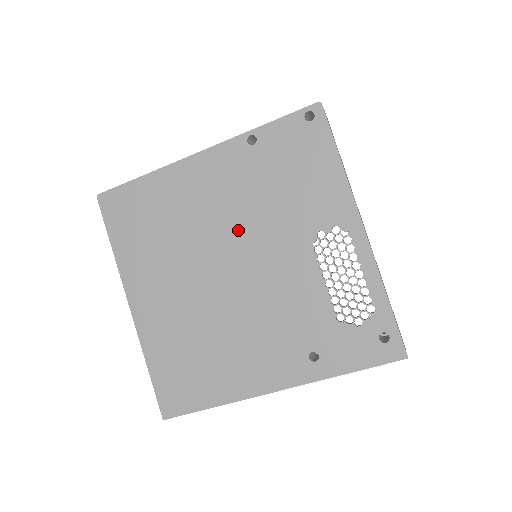
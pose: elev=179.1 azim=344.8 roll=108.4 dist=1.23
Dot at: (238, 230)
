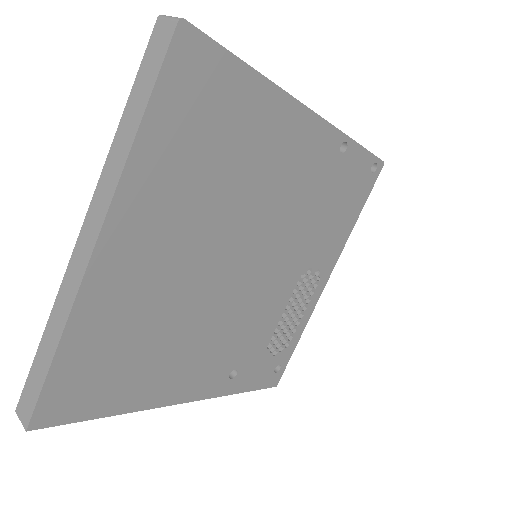
Dot at: (275, 227)
